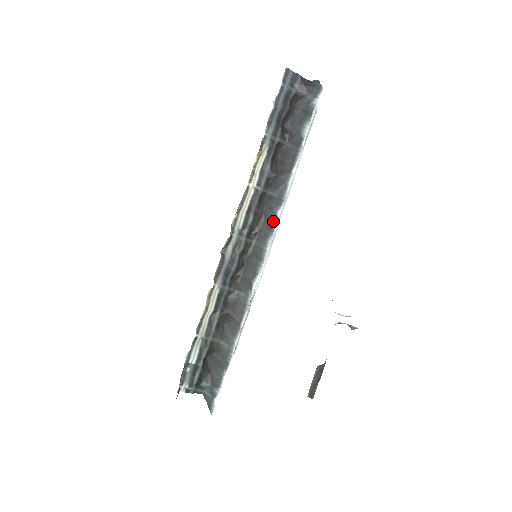
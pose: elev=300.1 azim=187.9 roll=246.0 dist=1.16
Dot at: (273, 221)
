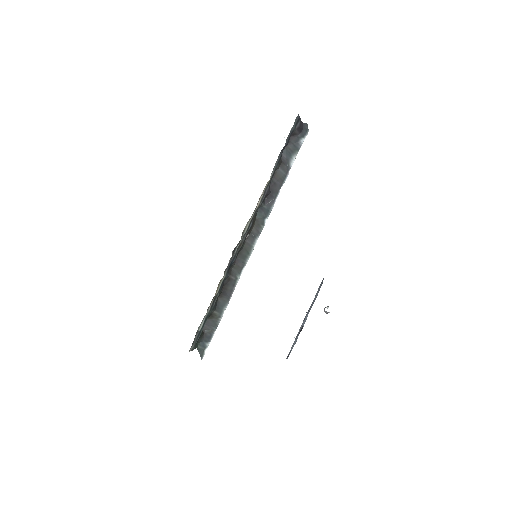
Dot at: (261, 226)
